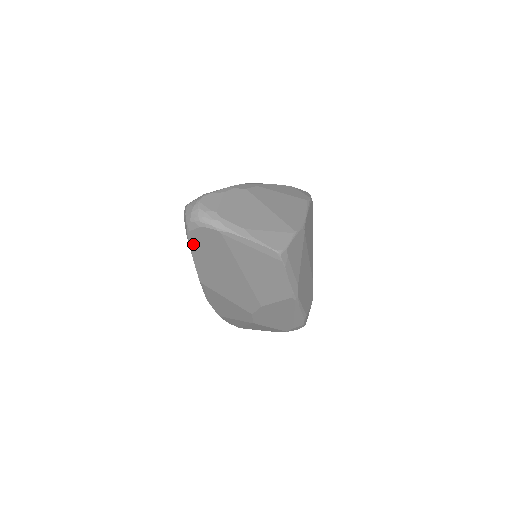
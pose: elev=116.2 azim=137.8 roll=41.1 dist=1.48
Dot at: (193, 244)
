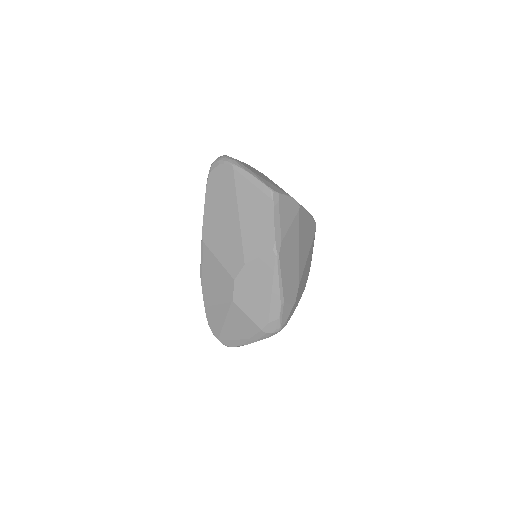
Dot at: (209, 187)
